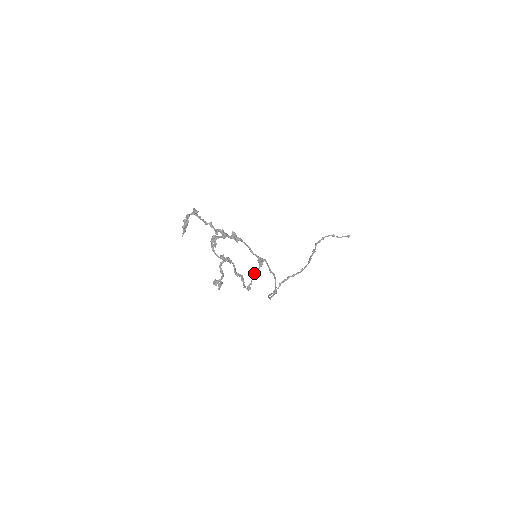
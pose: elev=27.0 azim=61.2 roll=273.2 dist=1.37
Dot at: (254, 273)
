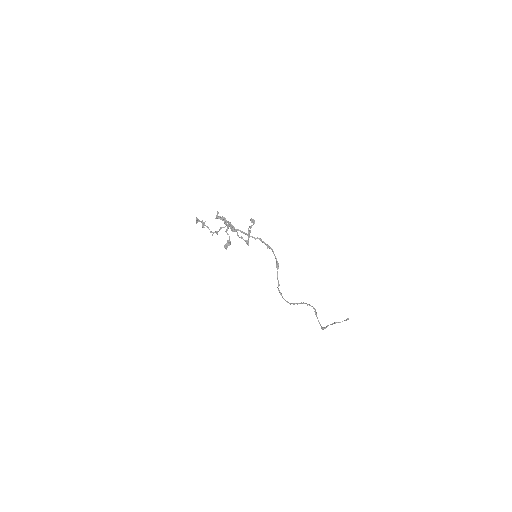
Dot at: (250, 226)
